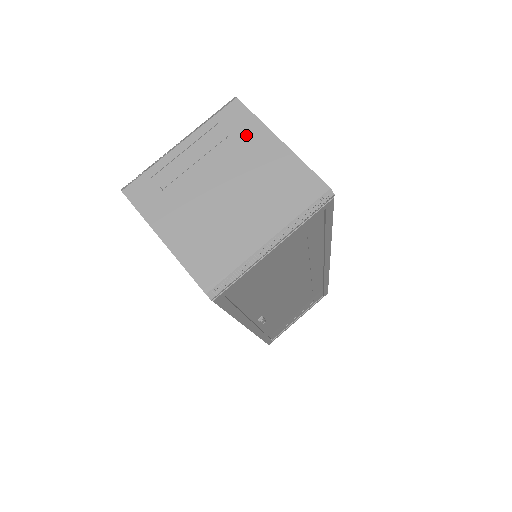
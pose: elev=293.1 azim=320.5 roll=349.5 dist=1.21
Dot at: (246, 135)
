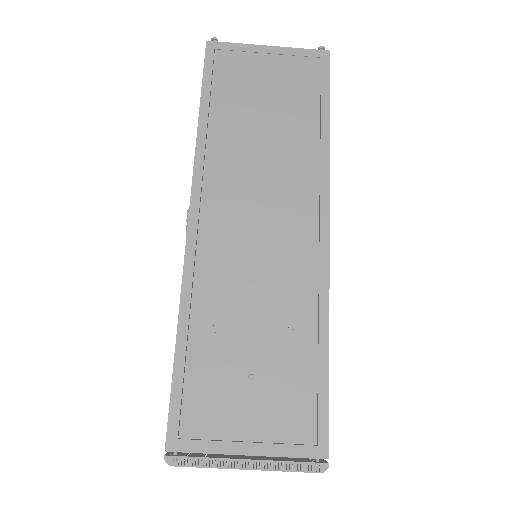
Dot at: occluded
